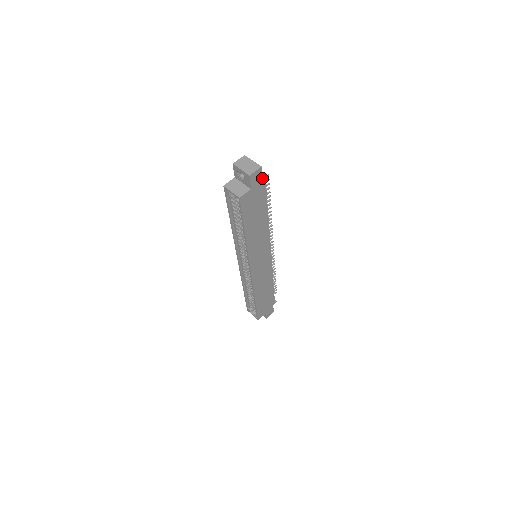
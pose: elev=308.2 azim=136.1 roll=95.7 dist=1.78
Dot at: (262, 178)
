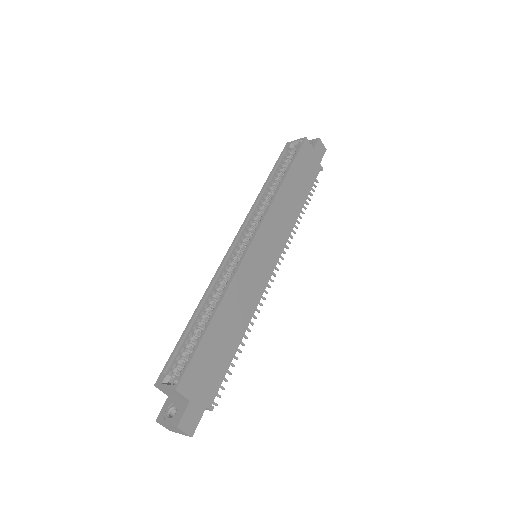
Dot at: (321, 159)
